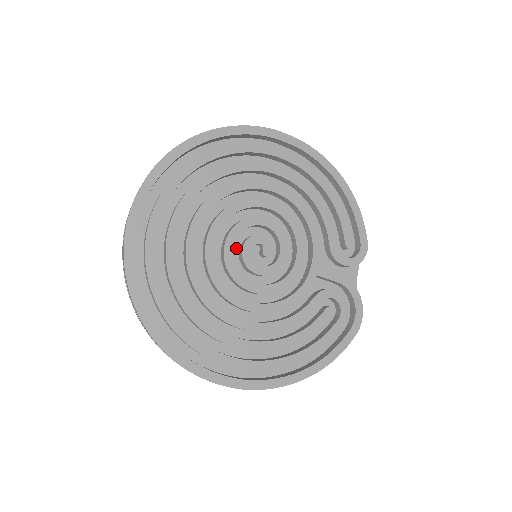
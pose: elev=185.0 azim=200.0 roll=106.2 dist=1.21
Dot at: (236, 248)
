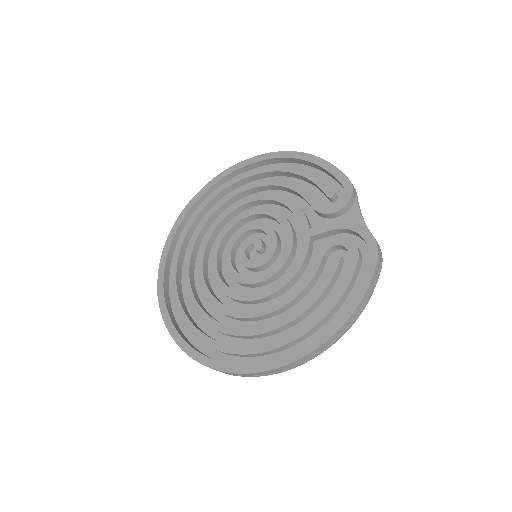
Dot at: occluded
